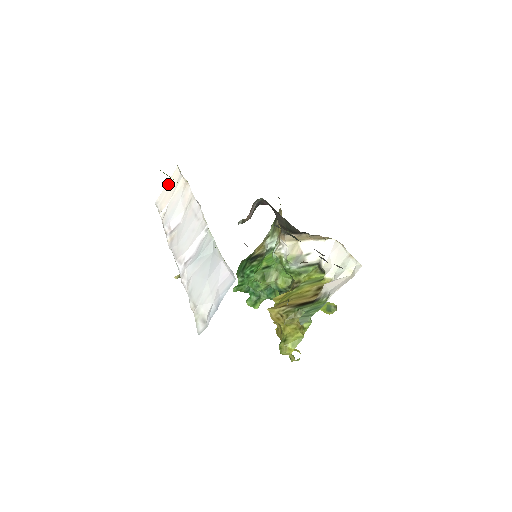
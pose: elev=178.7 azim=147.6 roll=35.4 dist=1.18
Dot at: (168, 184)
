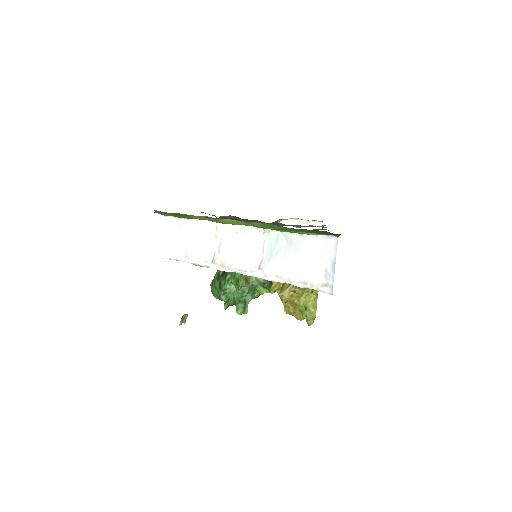
Dot at: (166, 235)
